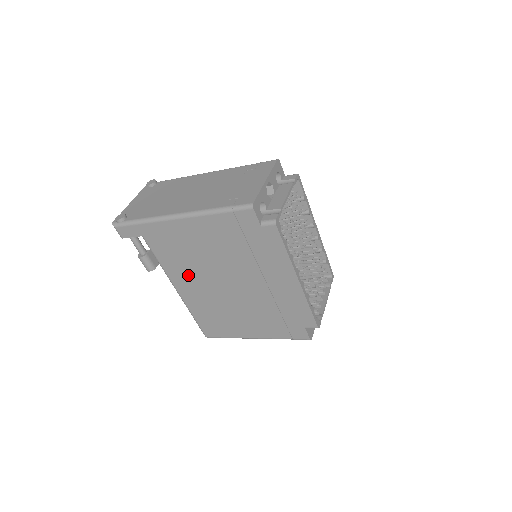
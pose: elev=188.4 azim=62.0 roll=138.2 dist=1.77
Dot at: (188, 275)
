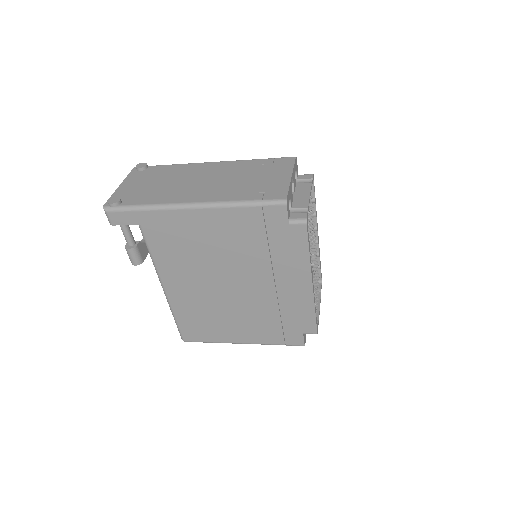
Dot at: (184, 272)
